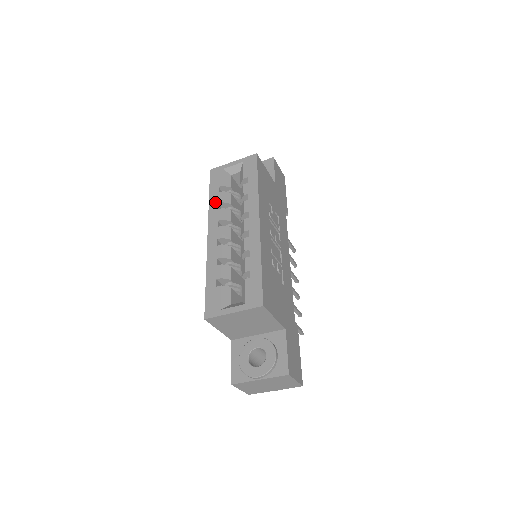
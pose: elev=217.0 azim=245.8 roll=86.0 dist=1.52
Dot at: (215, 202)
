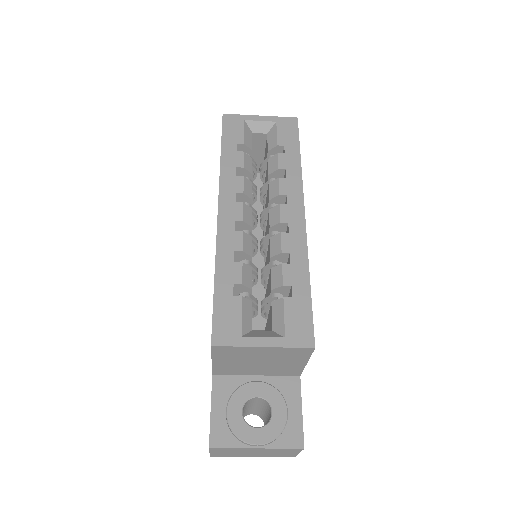
Dot at: (231, 163)
